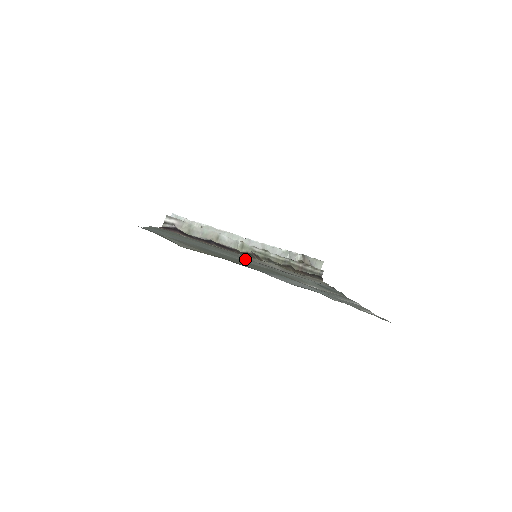
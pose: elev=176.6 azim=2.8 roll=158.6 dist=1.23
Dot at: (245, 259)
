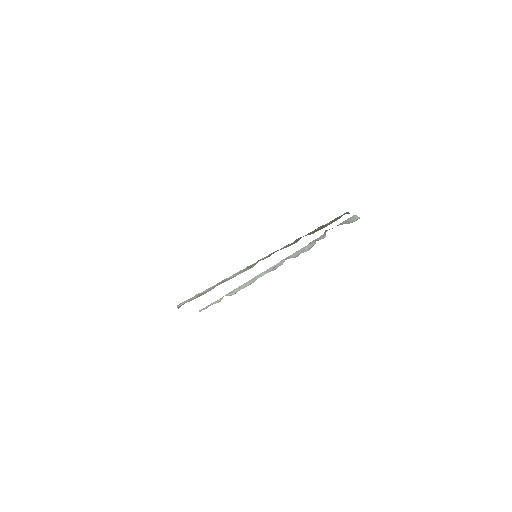
Dot at: occluded
